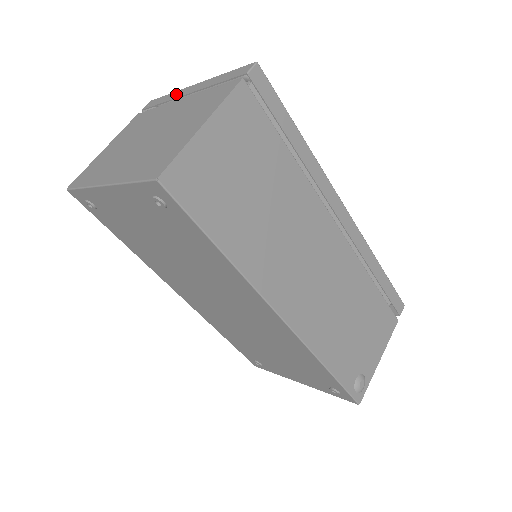
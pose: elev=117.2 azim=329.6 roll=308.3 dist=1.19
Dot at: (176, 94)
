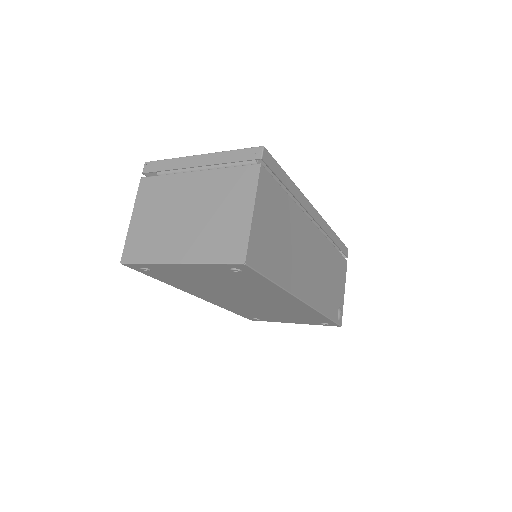
Dot at: (181, 163)
